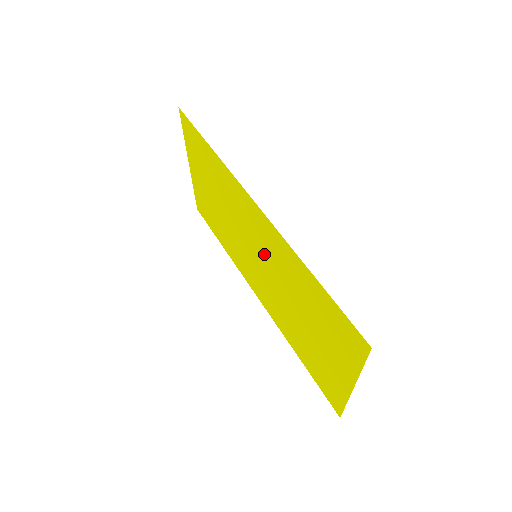
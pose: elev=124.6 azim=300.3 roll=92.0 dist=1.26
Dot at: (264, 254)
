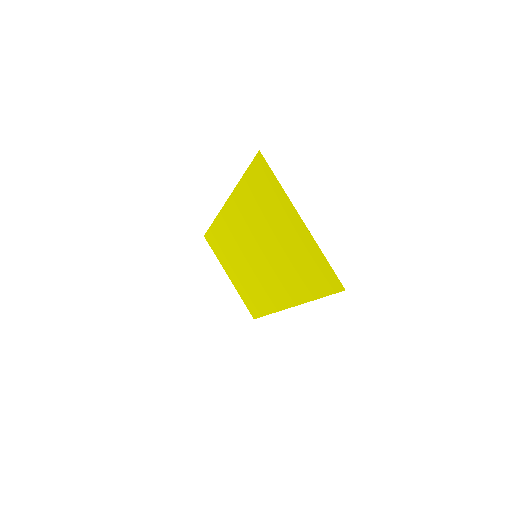
Dot at: (250, 238)
